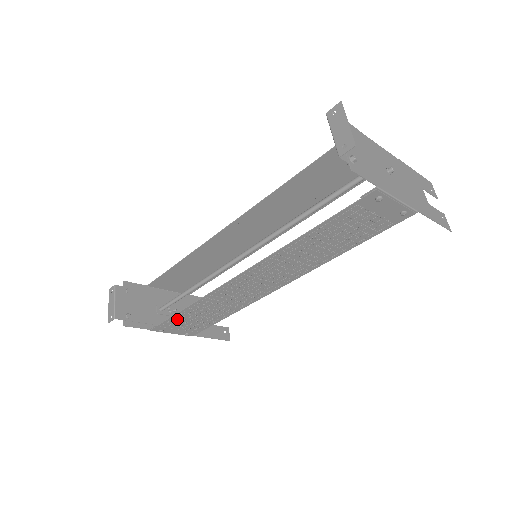
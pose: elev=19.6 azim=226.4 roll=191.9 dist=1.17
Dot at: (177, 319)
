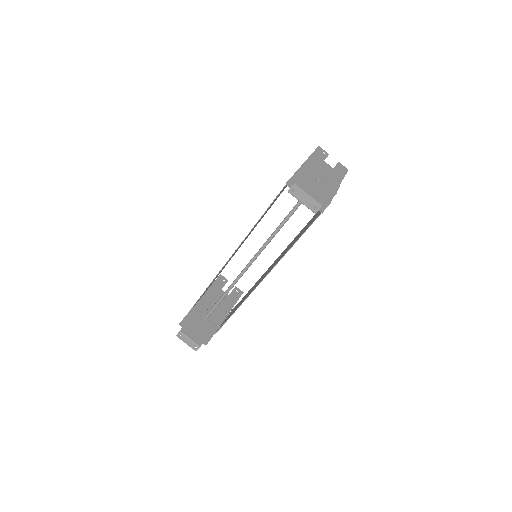
Dot at: occluded
